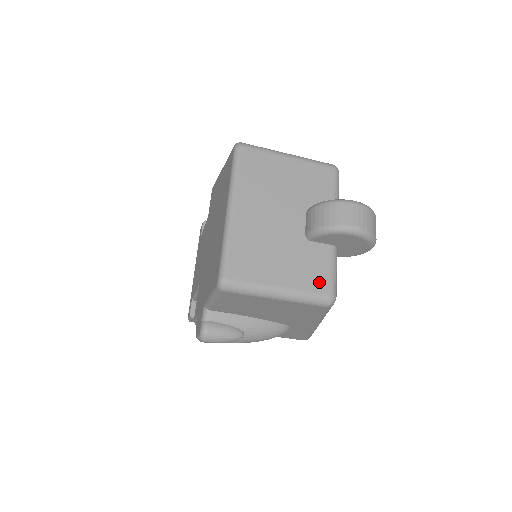
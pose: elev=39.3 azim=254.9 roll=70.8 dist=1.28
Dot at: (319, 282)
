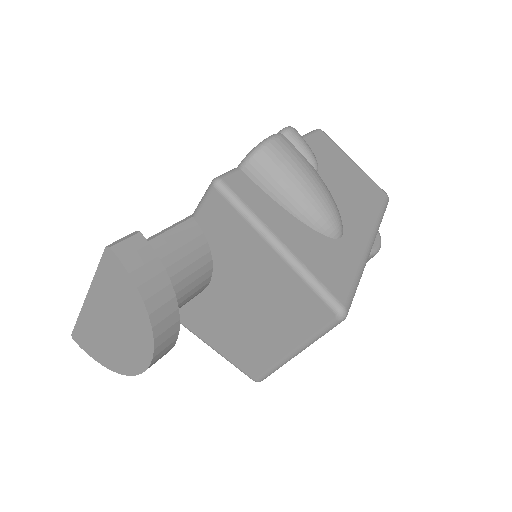
Dot at: occluded
